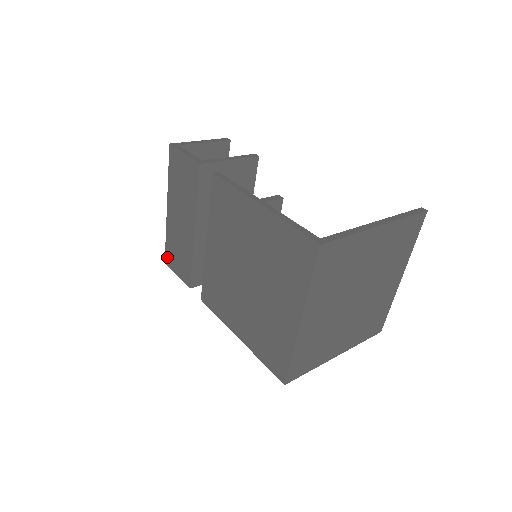
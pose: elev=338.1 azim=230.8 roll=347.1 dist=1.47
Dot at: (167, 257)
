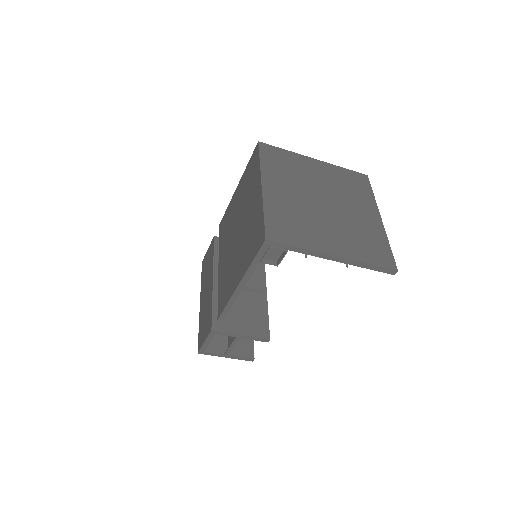
Dot at: (199, 343)
